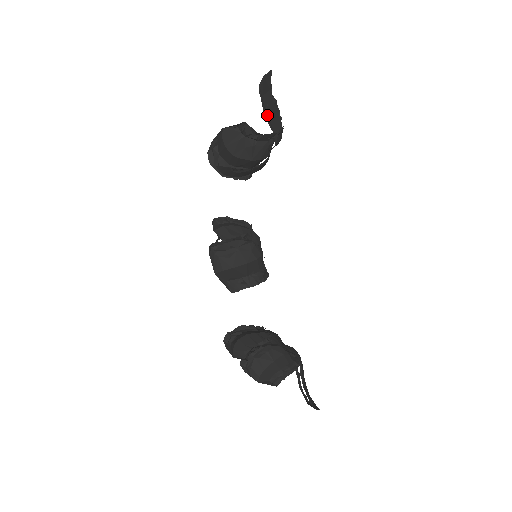
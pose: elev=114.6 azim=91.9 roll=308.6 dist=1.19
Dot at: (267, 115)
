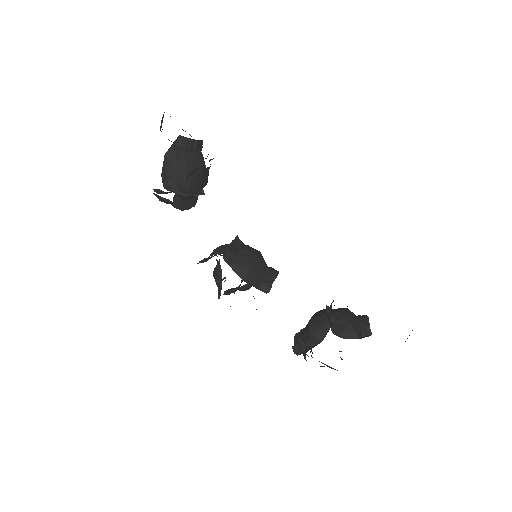
Dot at: occluded
